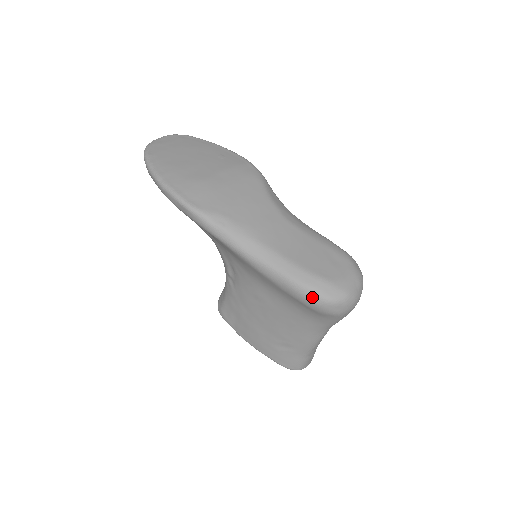
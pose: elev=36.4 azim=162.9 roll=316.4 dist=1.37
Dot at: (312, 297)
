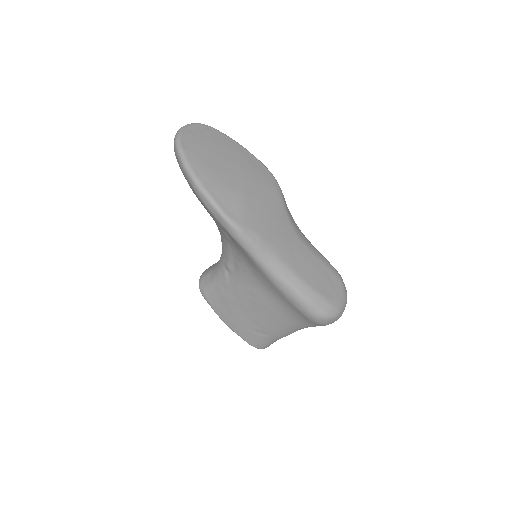
Dot at: (313, 312)
